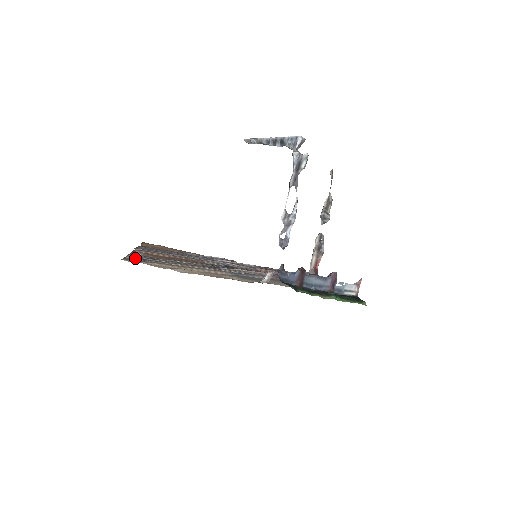
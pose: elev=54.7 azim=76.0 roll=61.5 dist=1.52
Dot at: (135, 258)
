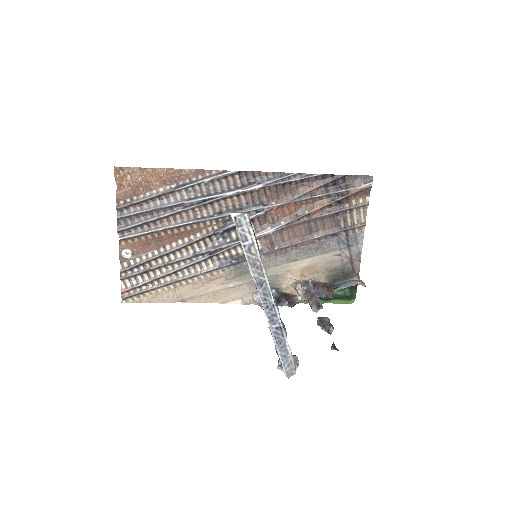
Dot at: (129, 281)
